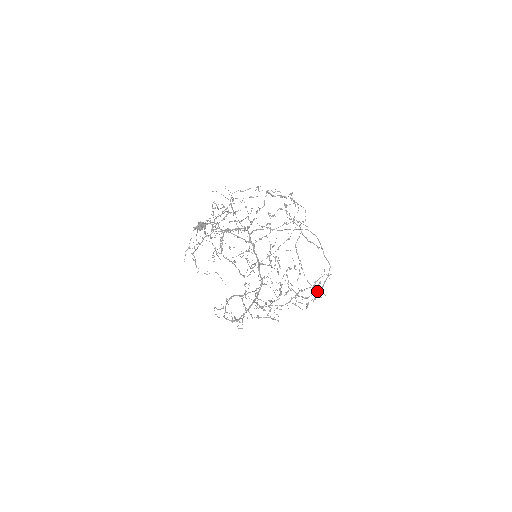
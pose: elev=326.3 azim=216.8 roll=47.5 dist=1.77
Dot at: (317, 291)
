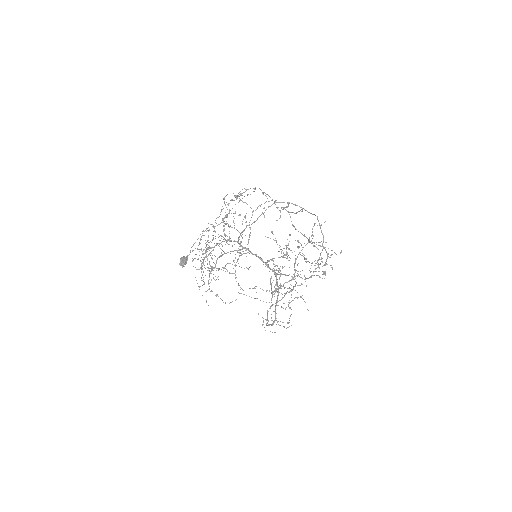
Dot at: (322, 246)
